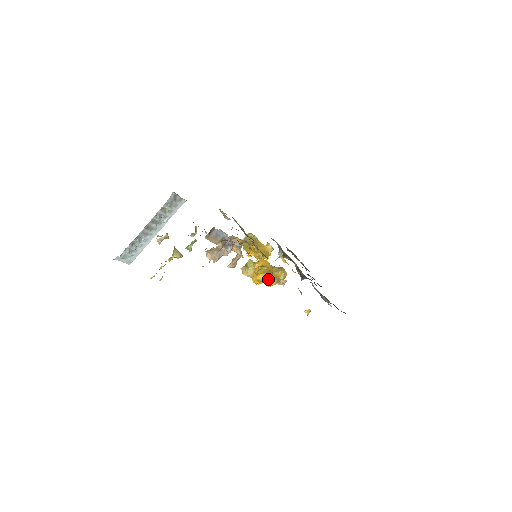
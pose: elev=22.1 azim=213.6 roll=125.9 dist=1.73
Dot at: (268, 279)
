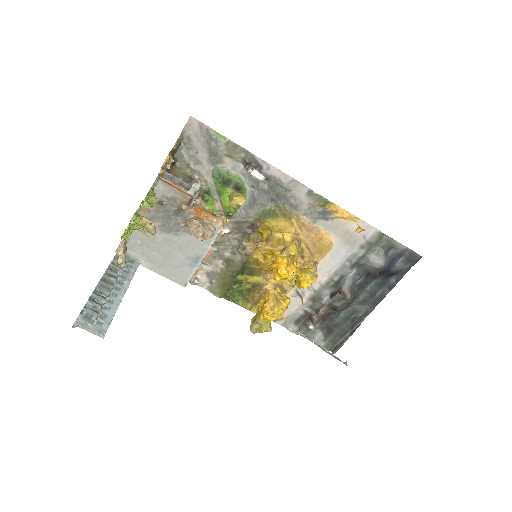
Dot at: (254, 169)
